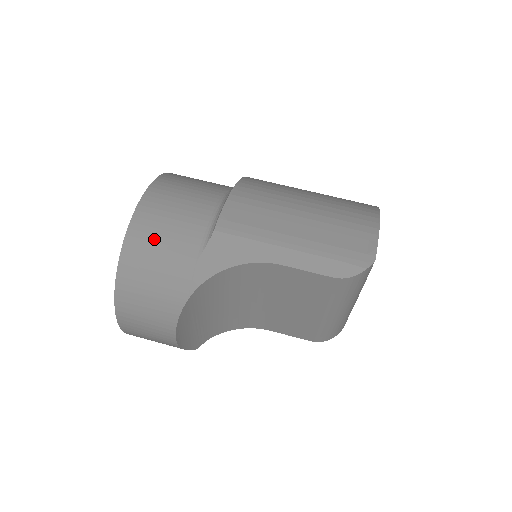
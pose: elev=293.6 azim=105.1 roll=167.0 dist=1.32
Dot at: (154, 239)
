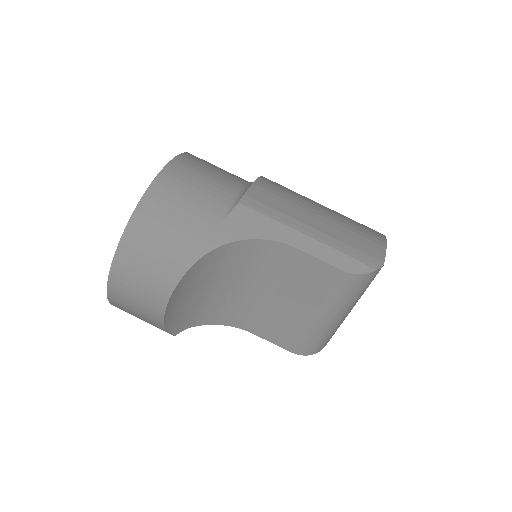
Dot at: (178, 196)
